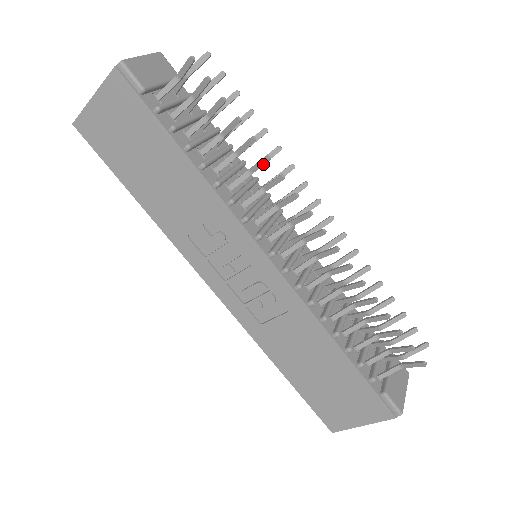
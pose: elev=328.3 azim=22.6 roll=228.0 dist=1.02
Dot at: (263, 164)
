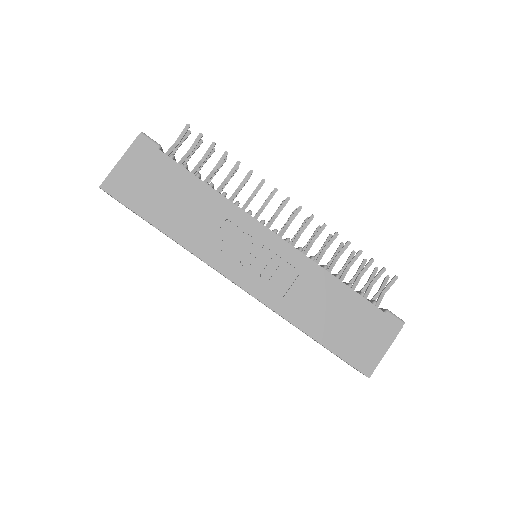
Dot at: occluded
